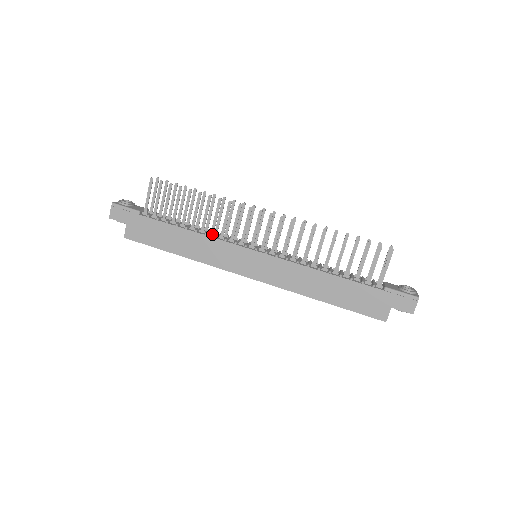
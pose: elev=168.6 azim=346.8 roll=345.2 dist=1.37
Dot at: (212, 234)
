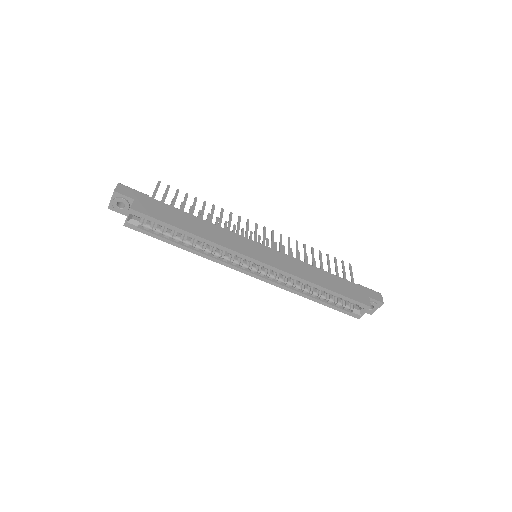
Dot at: occluded
